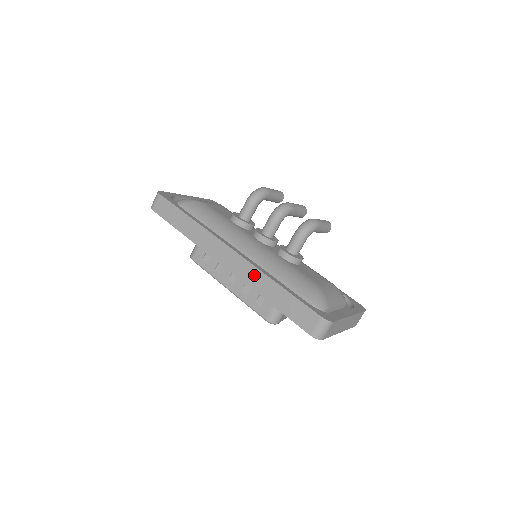
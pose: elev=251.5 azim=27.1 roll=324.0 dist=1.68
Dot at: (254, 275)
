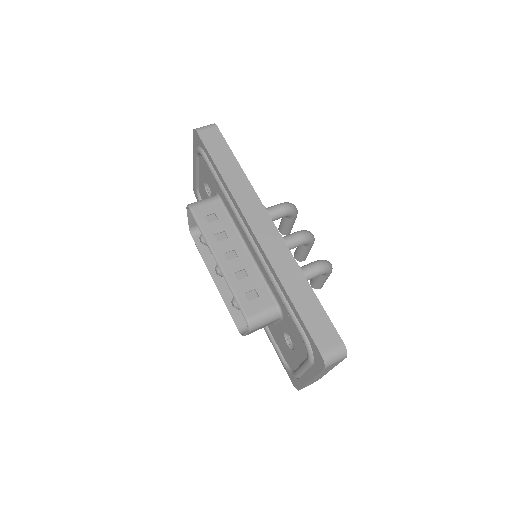
Dot at: (287, 262)
